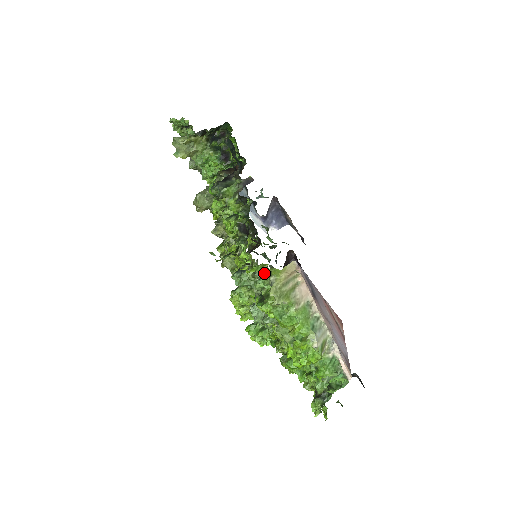
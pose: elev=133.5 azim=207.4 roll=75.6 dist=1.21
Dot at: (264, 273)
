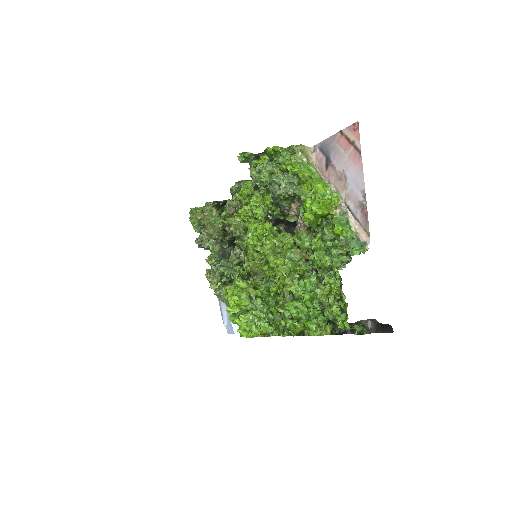
Dot at: occluded
